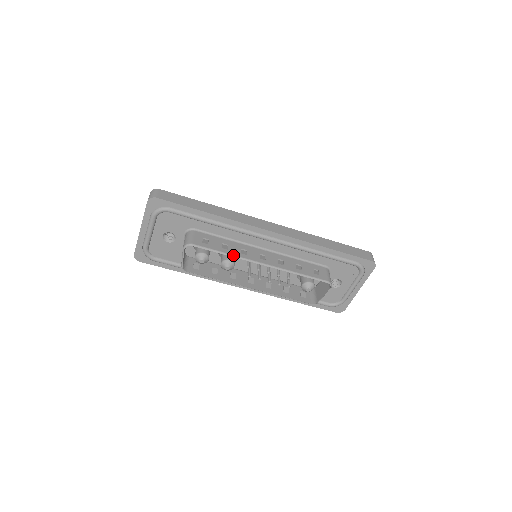
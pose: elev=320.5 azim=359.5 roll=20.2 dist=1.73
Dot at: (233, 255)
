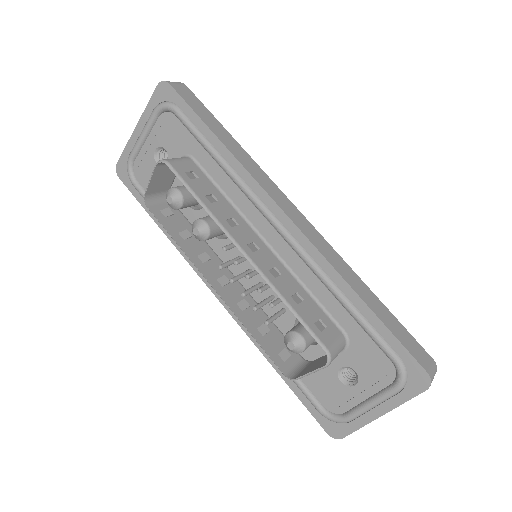
Dot at: (211, 212)
